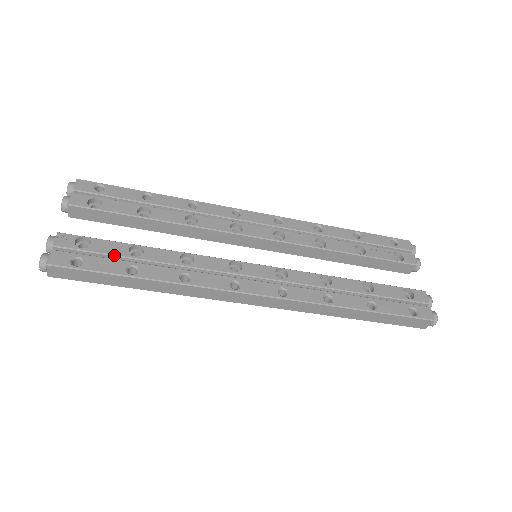
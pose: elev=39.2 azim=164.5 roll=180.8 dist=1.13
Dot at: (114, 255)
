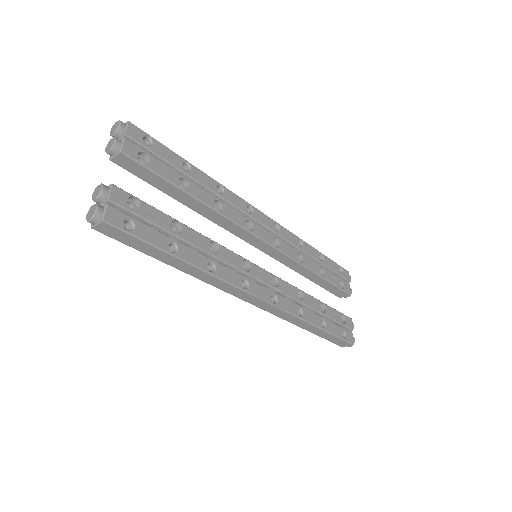
Dot at: (159, 227)
